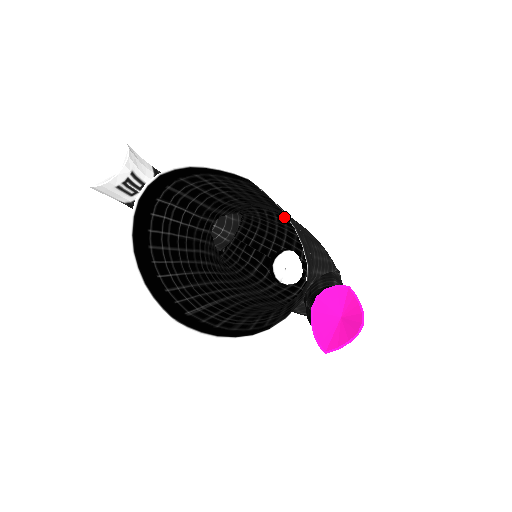
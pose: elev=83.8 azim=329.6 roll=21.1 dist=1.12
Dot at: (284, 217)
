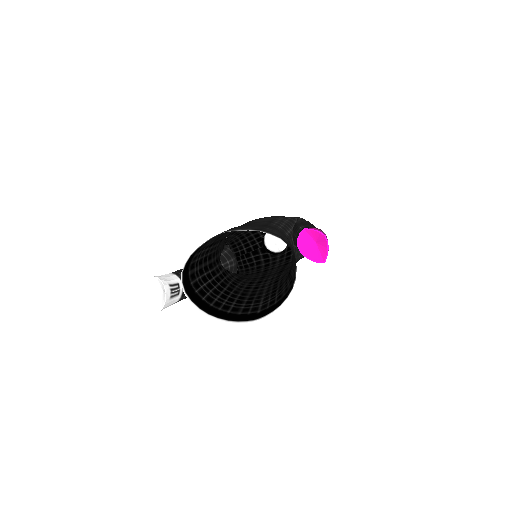
Dot at: occluded
